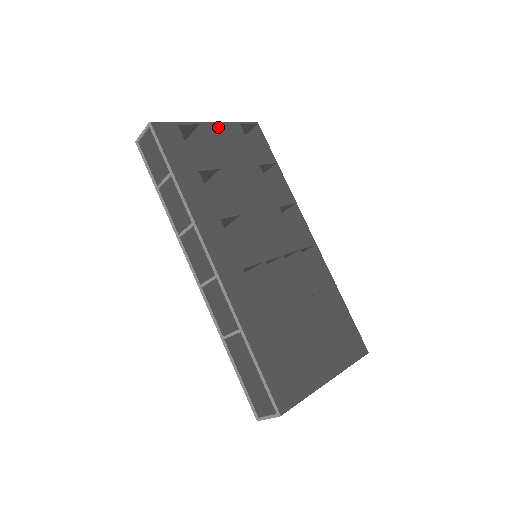
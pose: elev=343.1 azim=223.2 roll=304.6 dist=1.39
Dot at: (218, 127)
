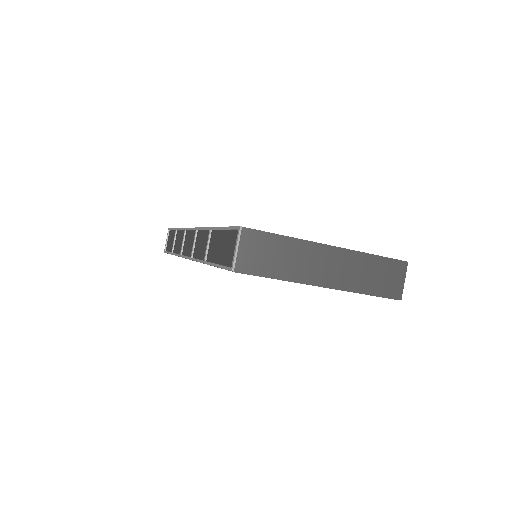
Dot at: occluded
